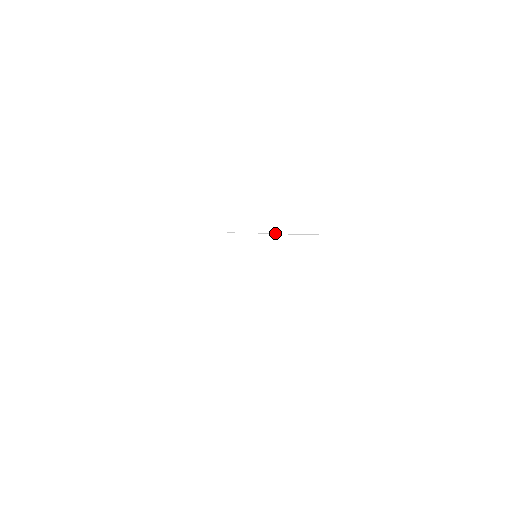
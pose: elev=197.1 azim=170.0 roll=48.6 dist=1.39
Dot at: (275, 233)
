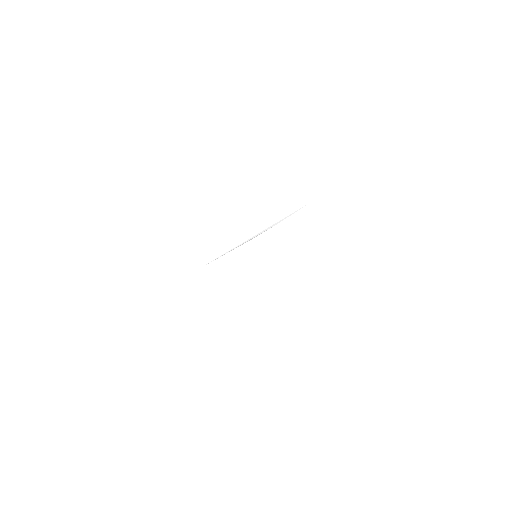
Dot at: (254, 236)
